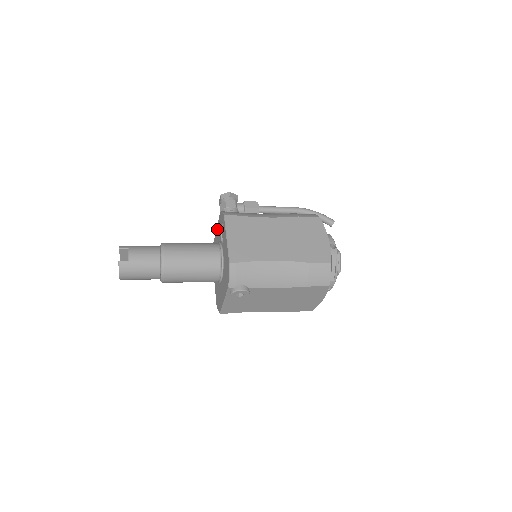
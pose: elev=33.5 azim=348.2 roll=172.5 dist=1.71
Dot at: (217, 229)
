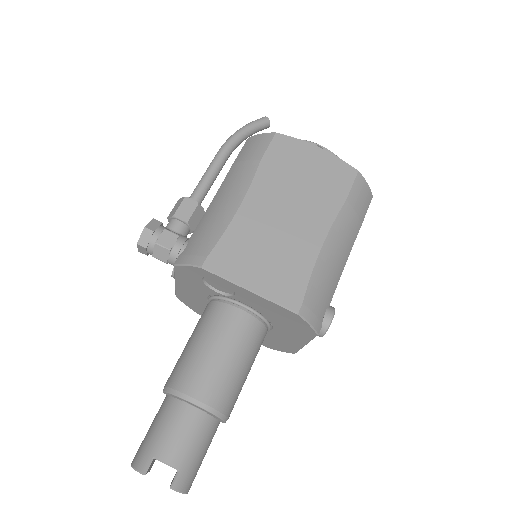
Dot at: (181, 284)
